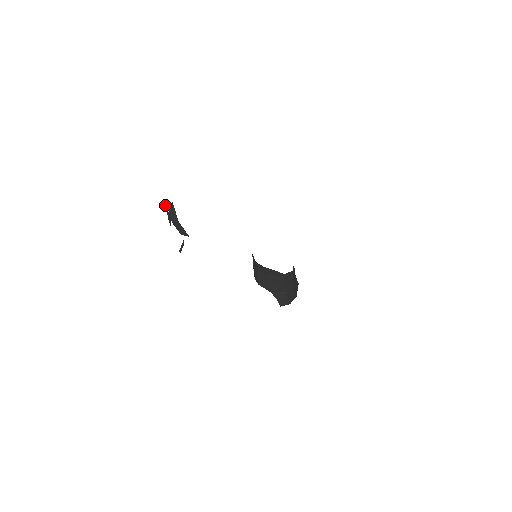
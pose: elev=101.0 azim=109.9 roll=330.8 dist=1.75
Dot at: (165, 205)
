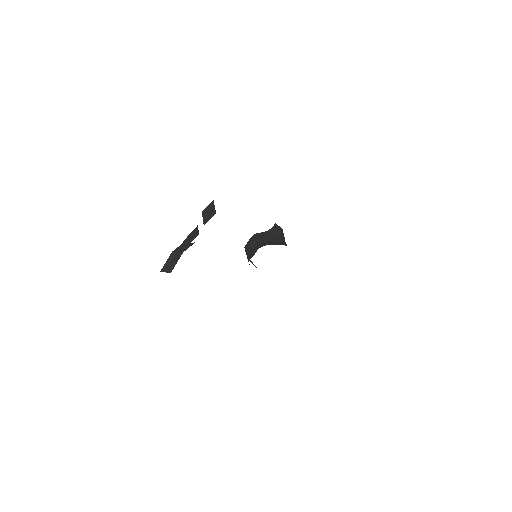
Dot at: (196, 228)
